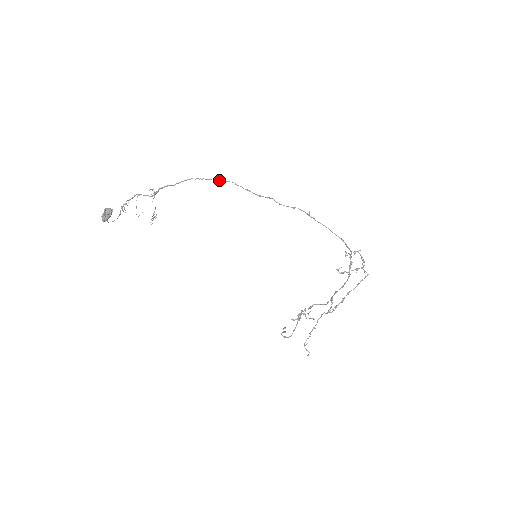
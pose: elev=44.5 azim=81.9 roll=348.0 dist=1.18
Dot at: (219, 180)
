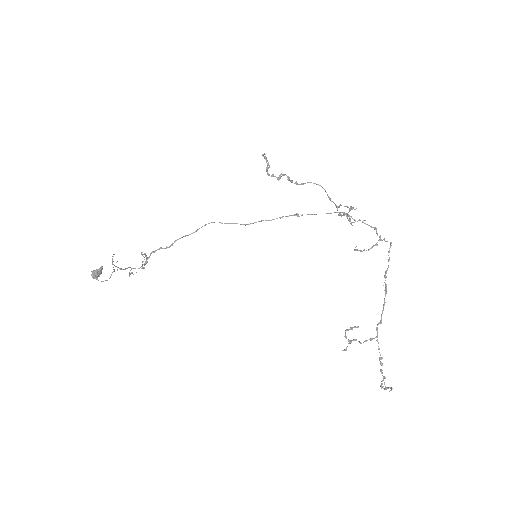
Dot at: (205, 225)
